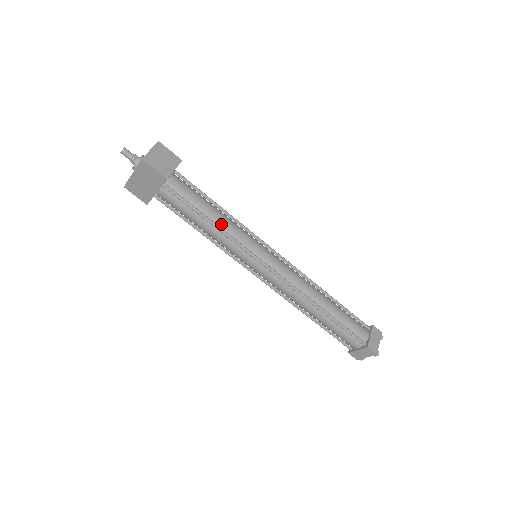
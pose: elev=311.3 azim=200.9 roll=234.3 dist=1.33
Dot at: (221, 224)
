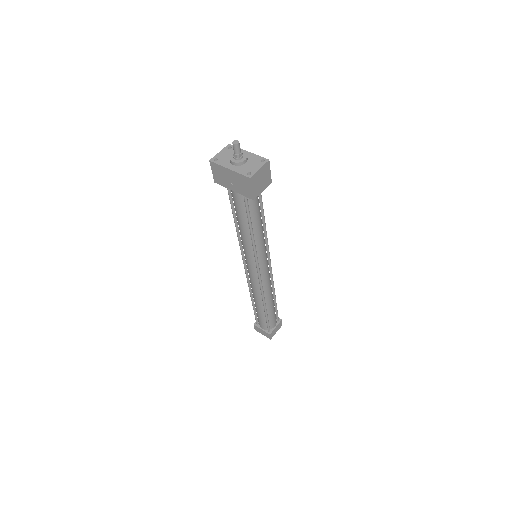
Dot at: (256, 234)
